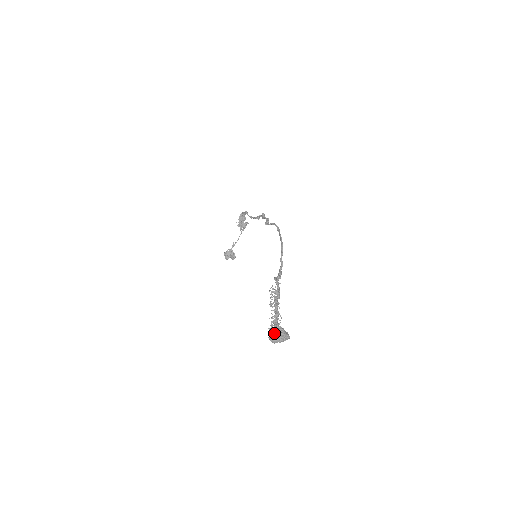
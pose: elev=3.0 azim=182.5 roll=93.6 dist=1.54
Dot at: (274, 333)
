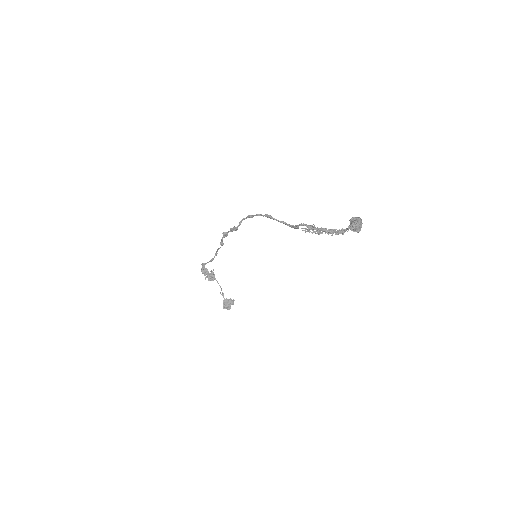
Dot at: (352, 225)
